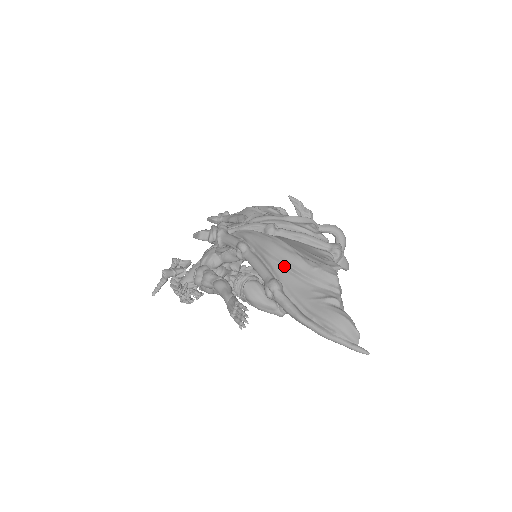
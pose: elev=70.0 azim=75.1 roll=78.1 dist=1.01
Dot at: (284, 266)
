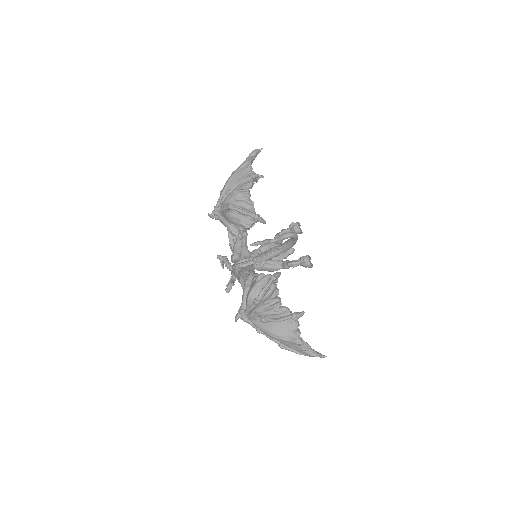
Dot at: (280, 341)
